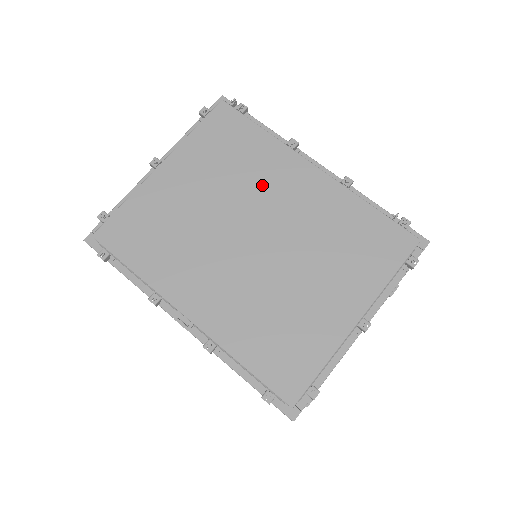
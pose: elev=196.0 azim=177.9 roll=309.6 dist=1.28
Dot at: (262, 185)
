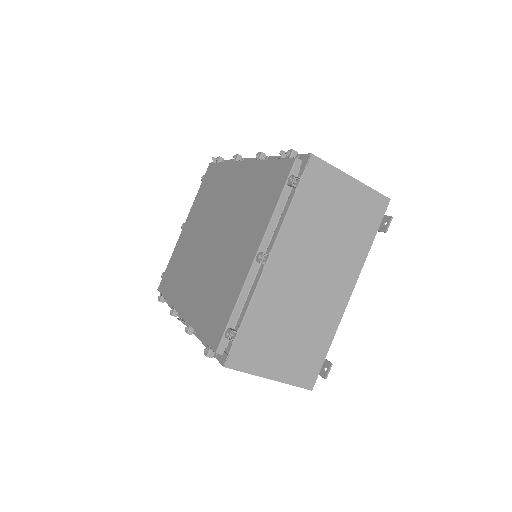
Dot at: (219, 199)
